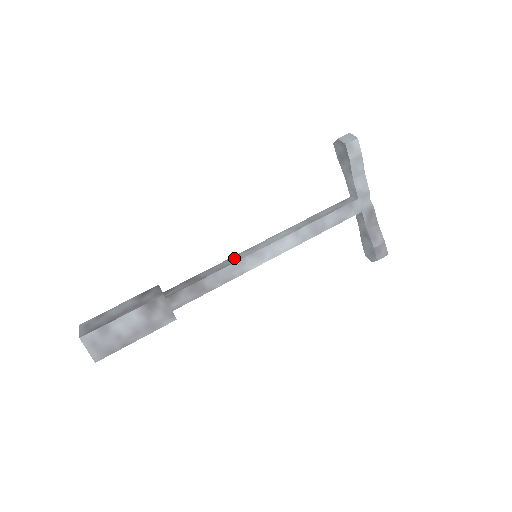
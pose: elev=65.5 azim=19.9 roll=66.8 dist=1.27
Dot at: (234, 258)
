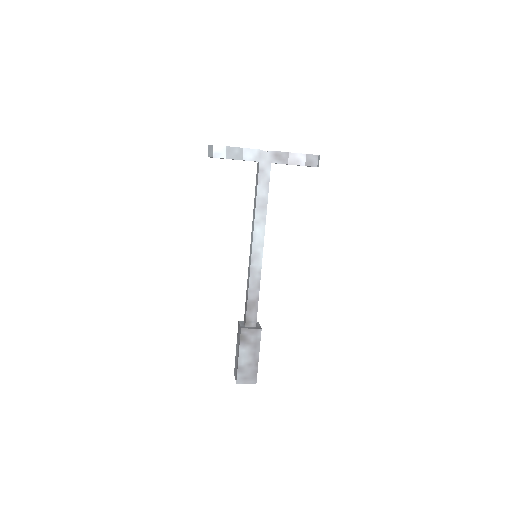
Dot at: (248, 271)
